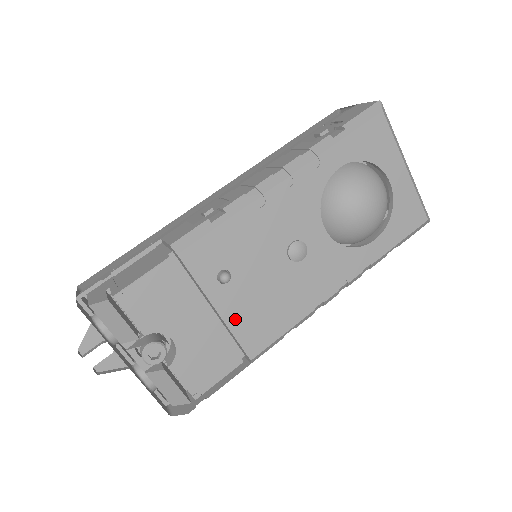
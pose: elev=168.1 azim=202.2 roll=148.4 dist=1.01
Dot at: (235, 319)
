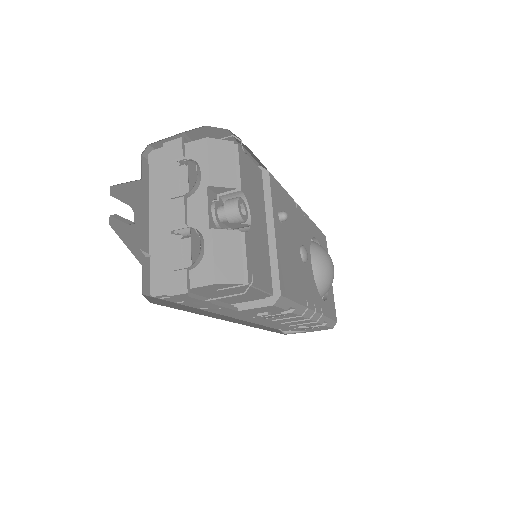
Dot at: (280, 251)
